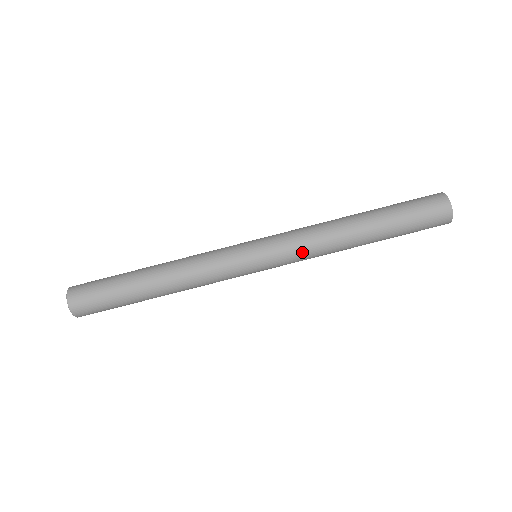
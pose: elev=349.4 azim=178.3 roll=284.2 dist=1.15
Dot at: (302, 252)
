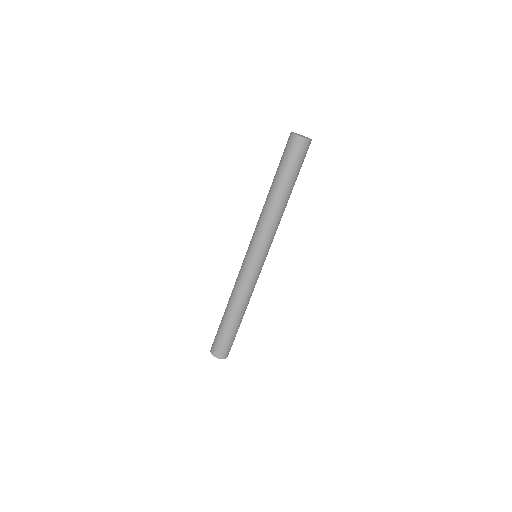
Dot at: (259, 231)
